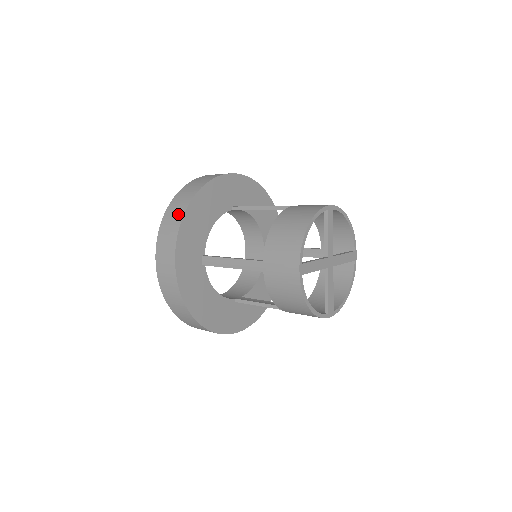
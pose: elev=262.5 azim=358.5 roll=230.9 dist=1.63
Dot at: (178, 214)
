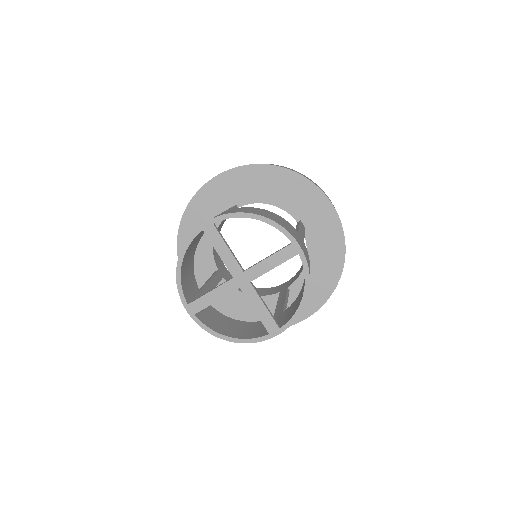
Dot at: occluded
